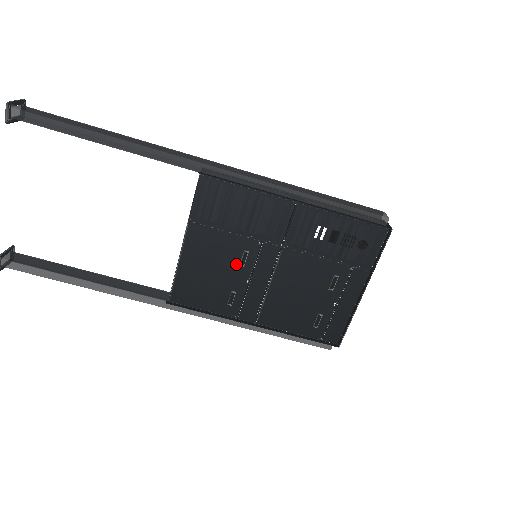
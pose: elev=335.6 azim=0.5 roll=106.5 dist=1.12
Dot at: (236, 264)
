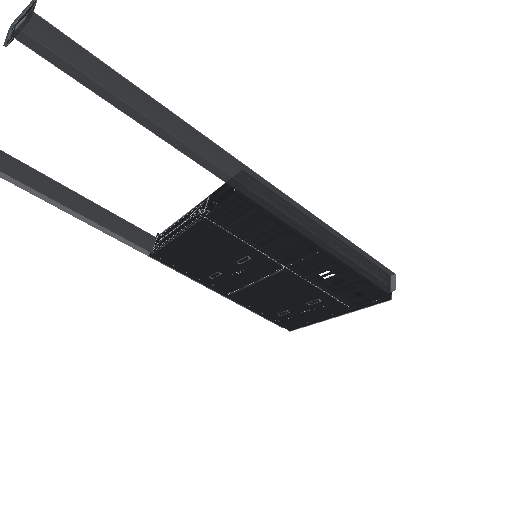
Dot at: (233, 260)
